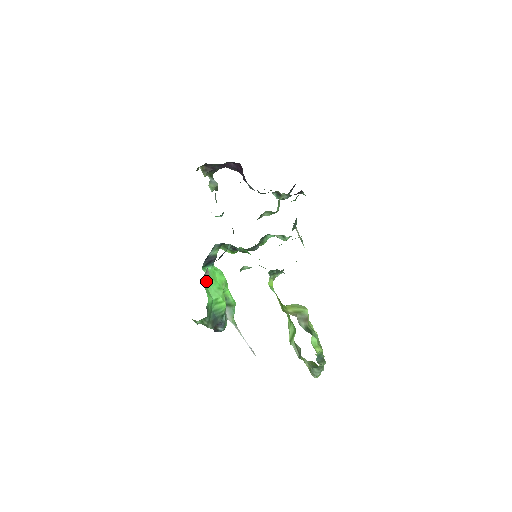
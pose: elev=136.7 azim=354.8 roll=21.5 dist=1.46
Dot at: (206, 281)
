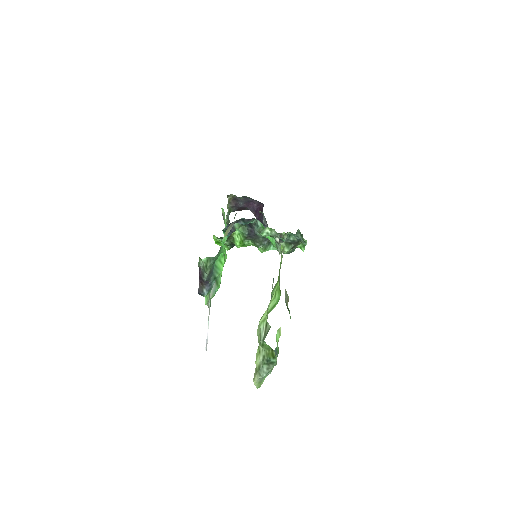
Dot at: (226, 234)
